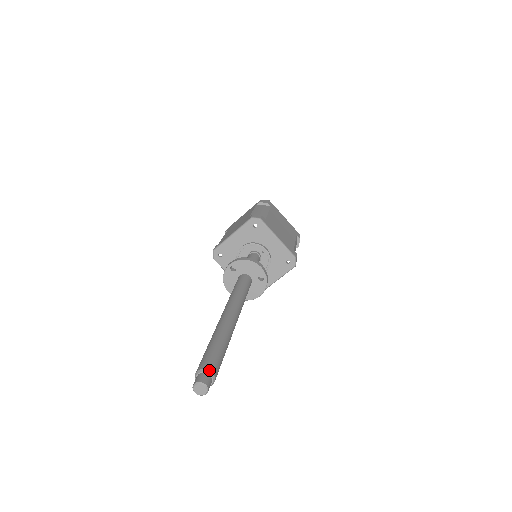
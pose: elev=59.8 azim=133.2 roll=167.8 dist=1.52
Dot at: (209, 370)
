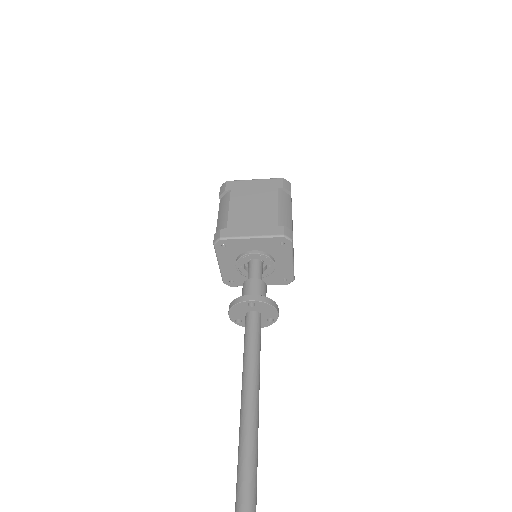
Dot at: out of frame
